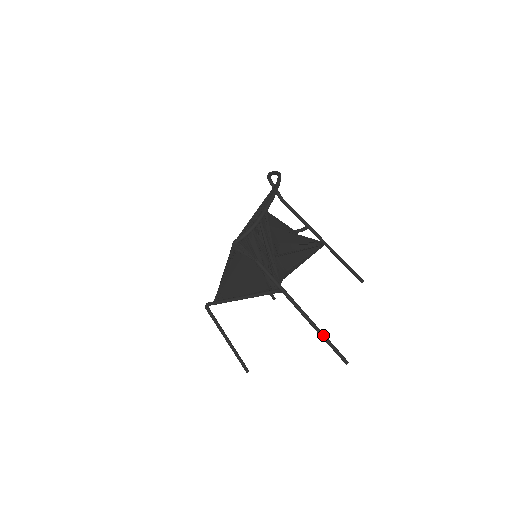
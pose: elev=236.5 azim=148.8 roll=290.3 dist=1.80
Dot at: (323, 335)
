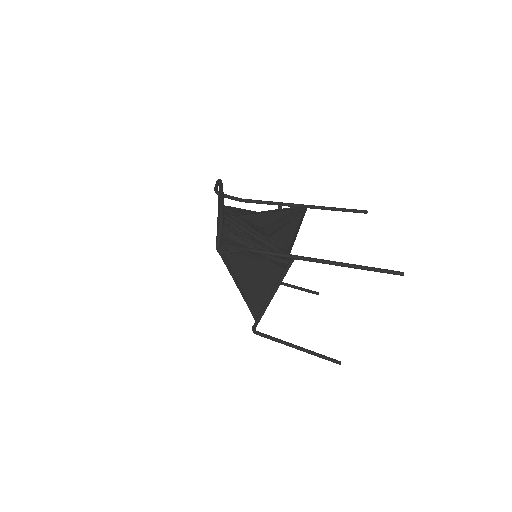
Dot at: (360, 266)
